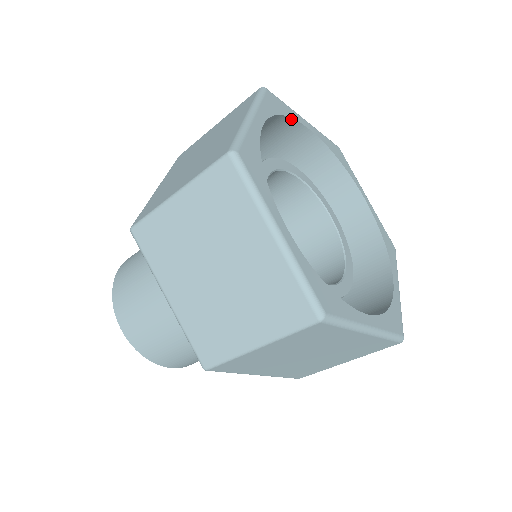
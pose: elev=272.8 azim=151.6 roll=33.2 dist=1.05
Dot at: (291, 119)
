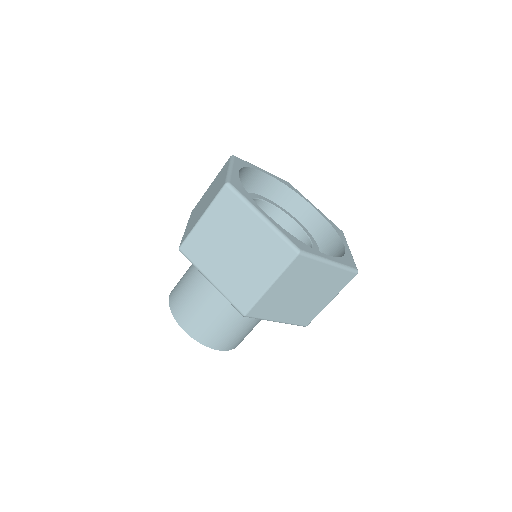
Dot at: (253, 169)
